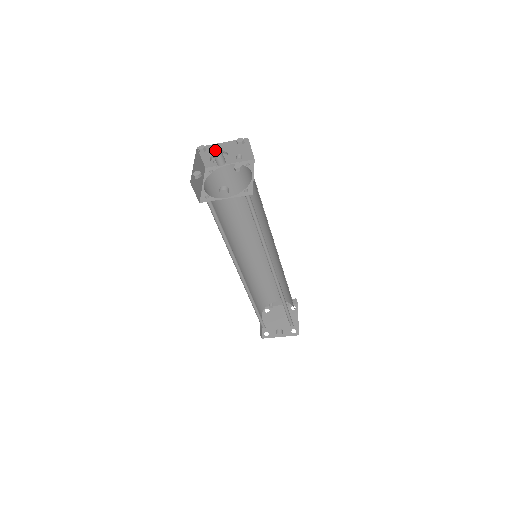
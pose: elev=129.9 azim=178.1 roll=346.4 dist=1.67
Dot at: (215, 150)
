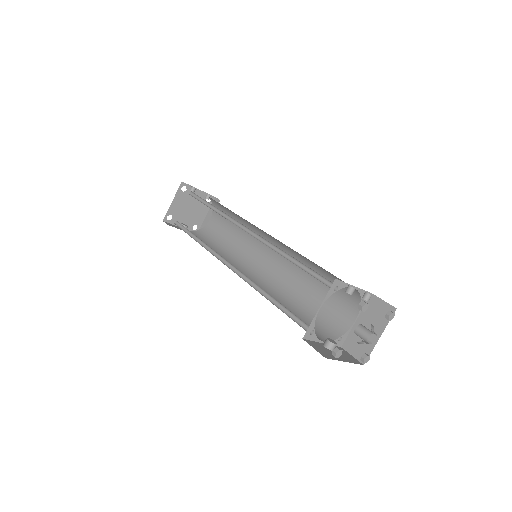
Dot at: occluded
